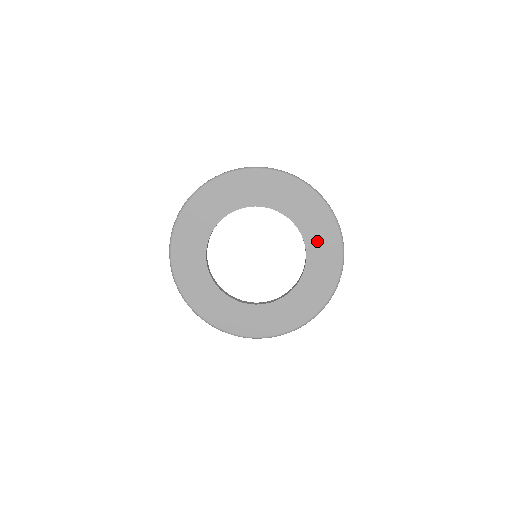
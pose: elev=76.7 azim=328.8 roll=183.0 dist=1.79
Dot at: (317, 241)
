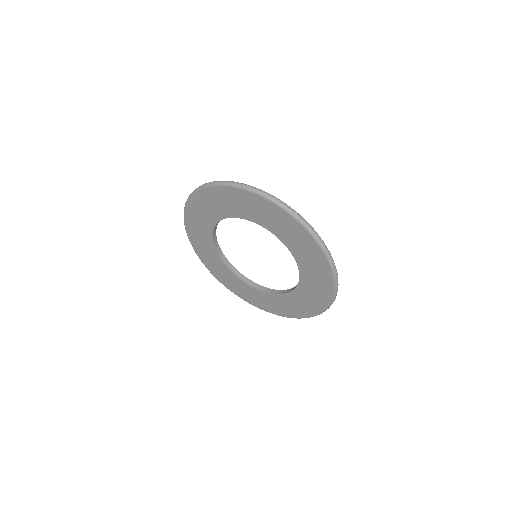
Dot at: (292, 239)
